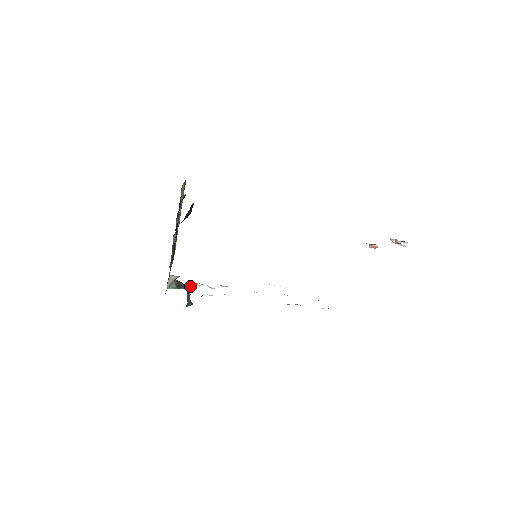
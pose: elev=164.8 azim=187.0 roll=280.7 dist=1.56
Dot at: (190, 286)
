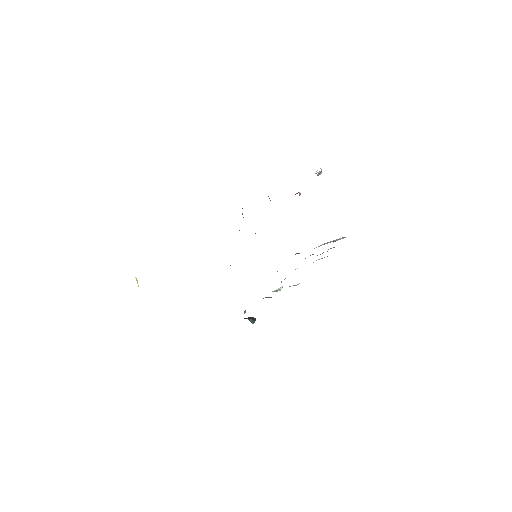
Dot at: occluded
